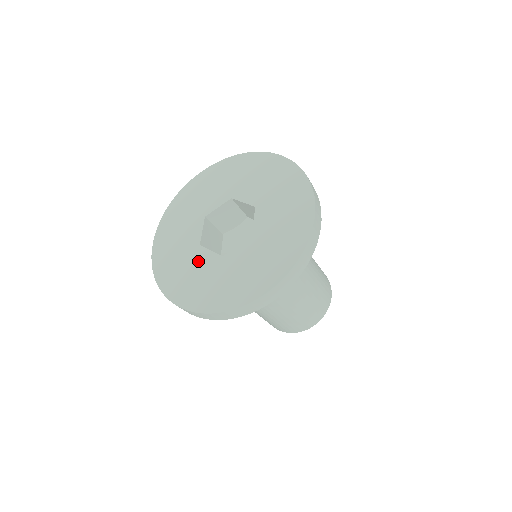
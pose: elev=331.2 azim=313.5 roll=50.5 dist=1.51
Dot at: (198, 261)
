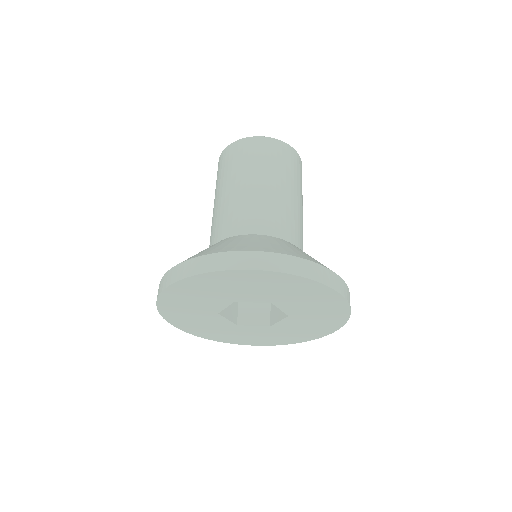
Dot at: (248, 331)
